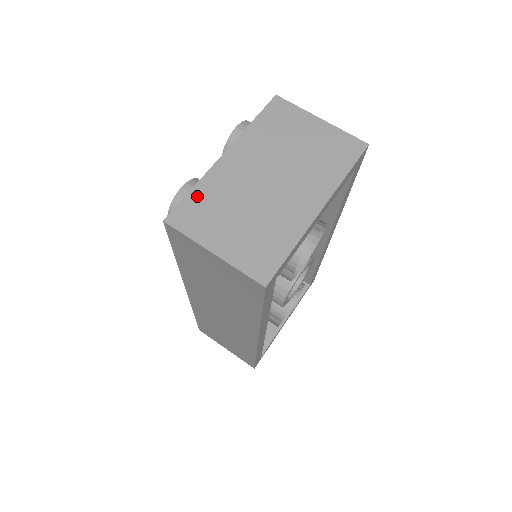
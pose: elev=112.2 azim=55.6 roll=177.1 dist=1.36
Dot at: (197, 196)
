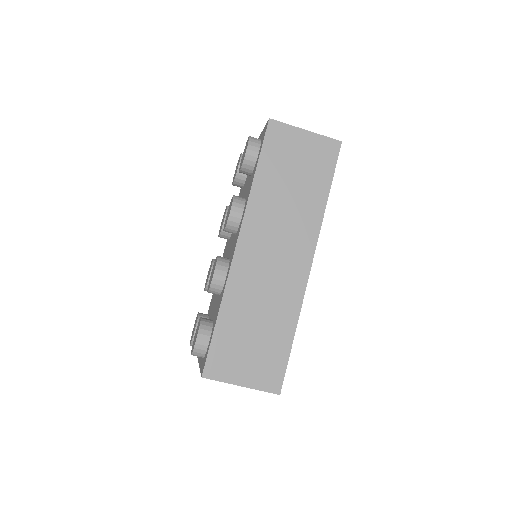
Dot at: occluded
